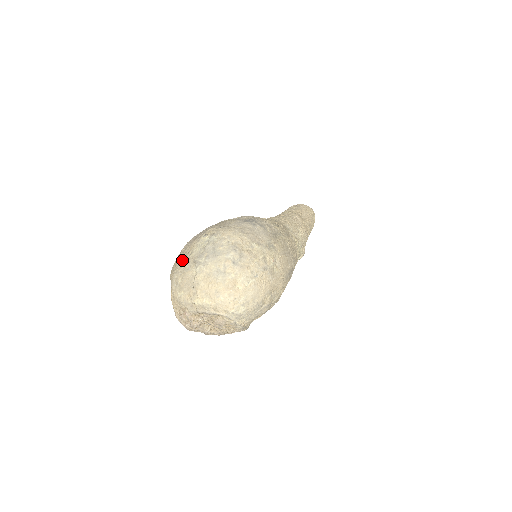
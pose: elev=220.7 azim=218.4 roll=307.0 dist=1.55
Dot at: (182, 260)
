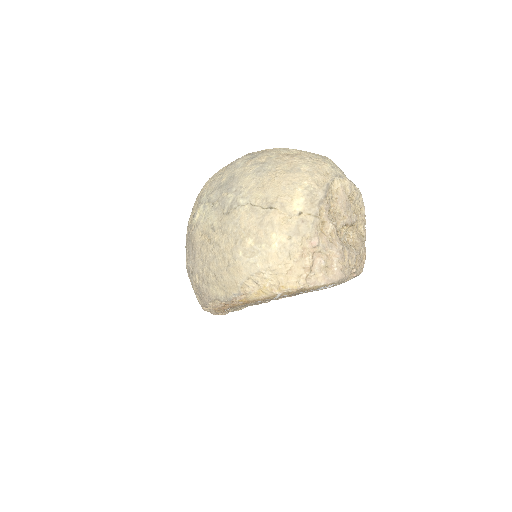
Dot at: (217, 247)
